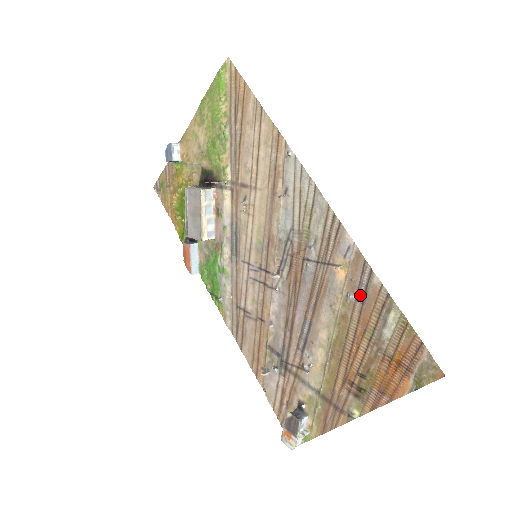
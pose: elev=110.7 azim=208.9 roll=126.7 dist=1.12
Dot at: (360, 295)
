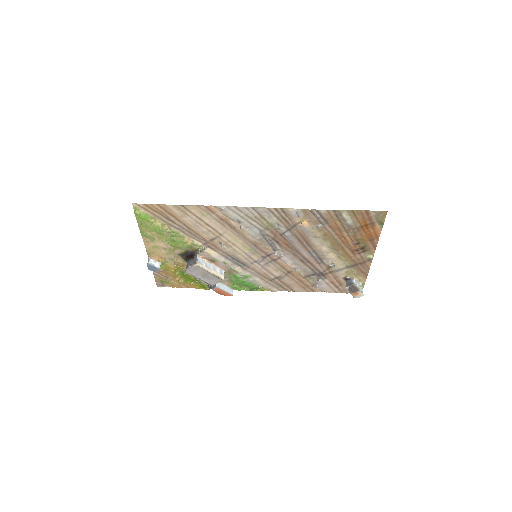
Dot at: (323, 222)
